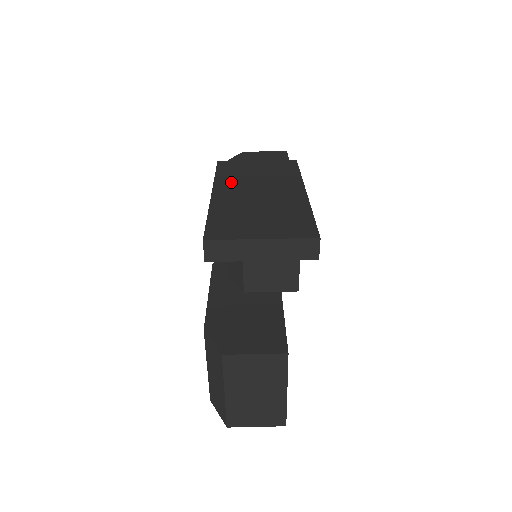
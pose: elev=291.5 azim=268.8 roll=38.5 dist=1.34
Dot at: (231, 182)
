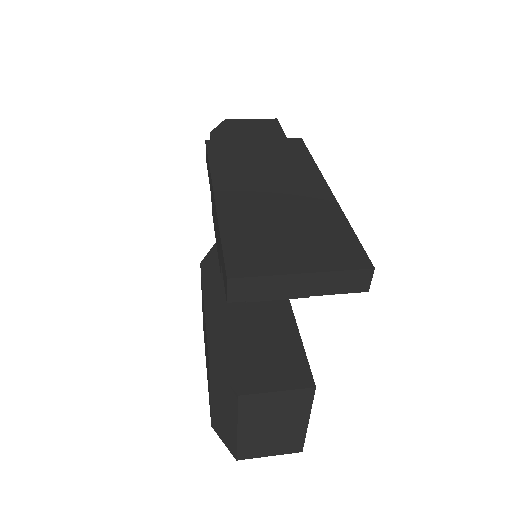
Dot at: (233, 175)
